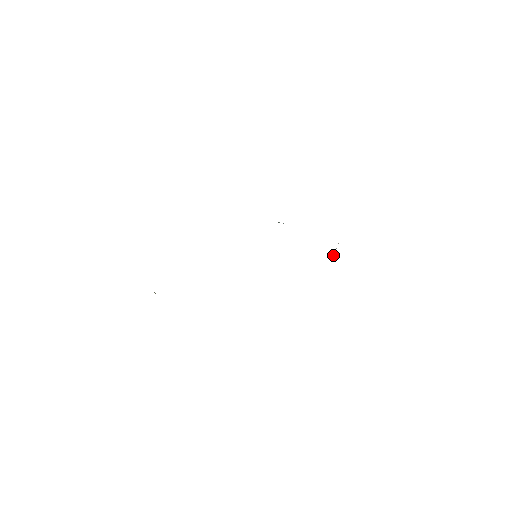
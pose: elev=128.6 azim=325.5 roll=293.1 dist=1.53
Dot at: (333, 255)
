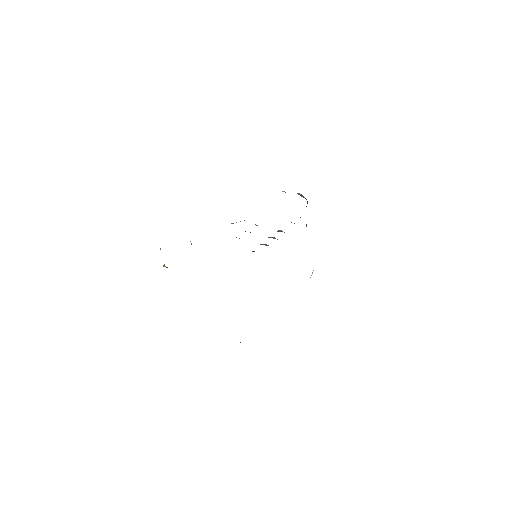
Dot at: occluded
